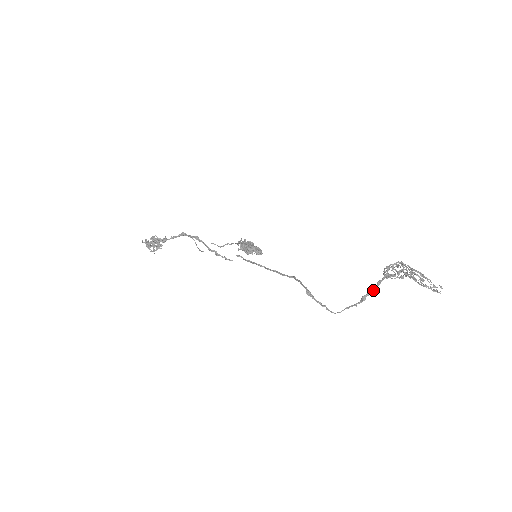
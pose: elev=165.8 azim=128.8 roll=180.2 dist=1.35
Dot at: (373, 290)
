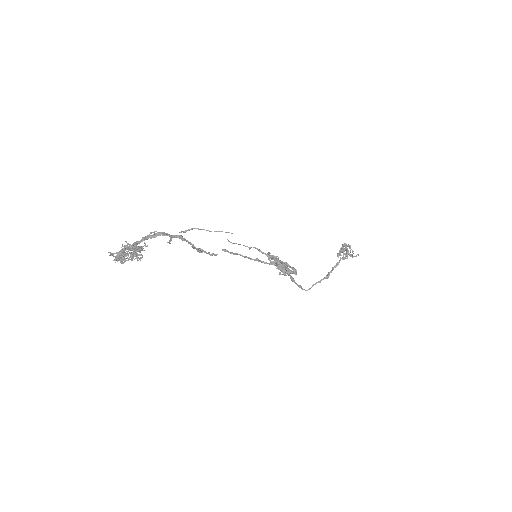
Dot at: occluded
